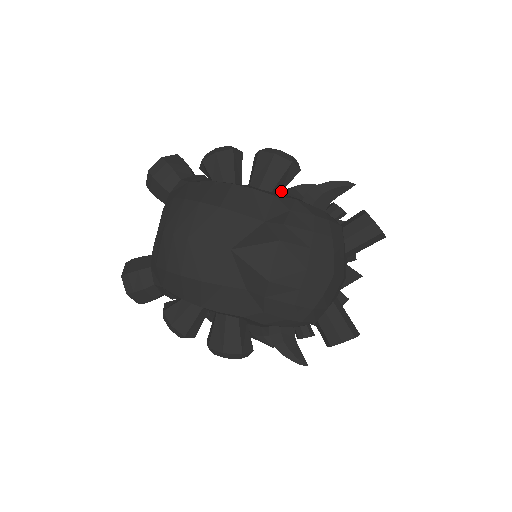
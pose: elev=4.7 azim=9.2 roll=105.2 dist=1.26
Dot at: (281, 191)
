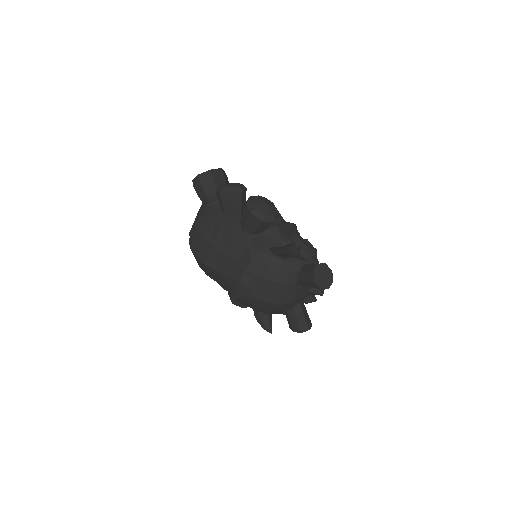
Dot at: (262, 232)
